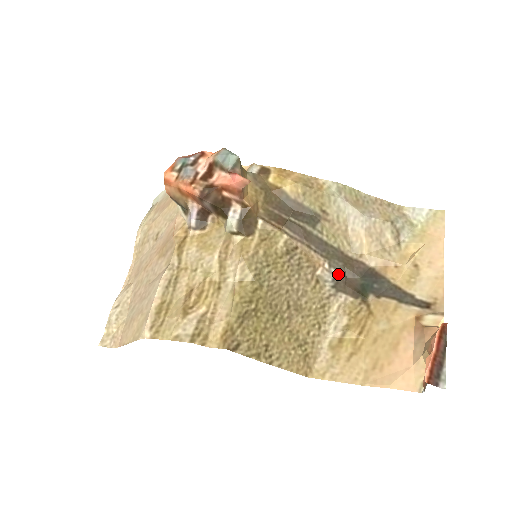
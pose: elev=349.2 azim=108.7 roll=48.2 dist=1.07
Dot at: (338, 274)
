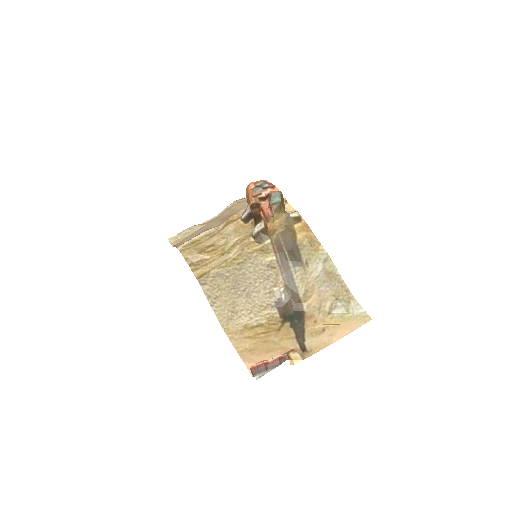
Dot at: (284, 299)
